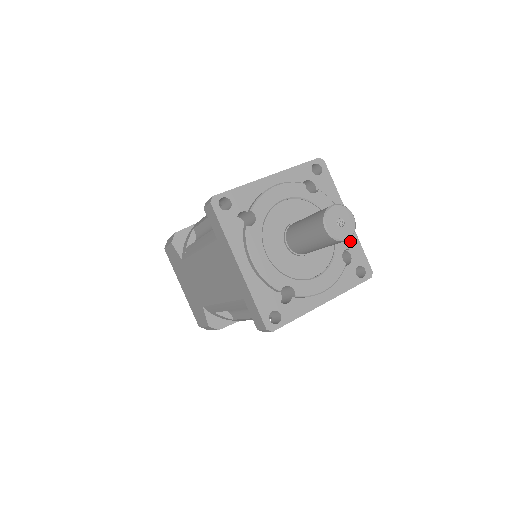
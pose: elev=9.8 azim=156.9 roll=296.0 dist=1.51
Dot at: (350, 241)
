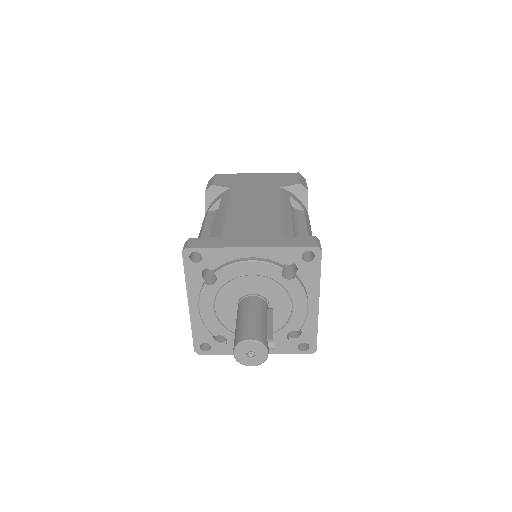
Dot at: (308, 323)
